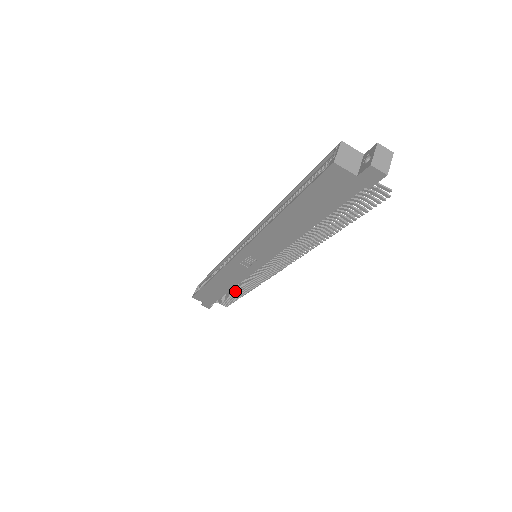
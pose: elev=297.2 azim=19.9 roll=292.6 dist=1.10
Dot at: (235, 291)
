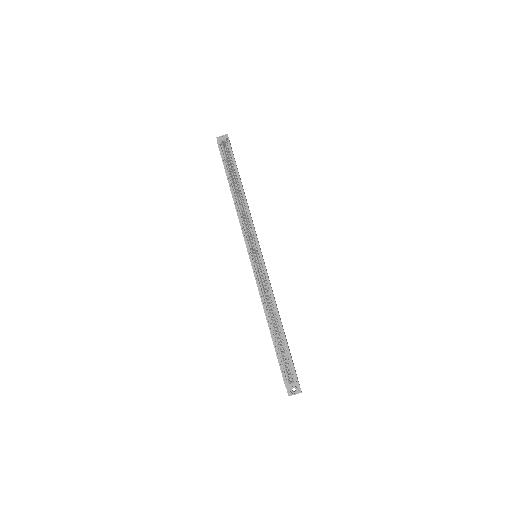
Dot at: occluded
